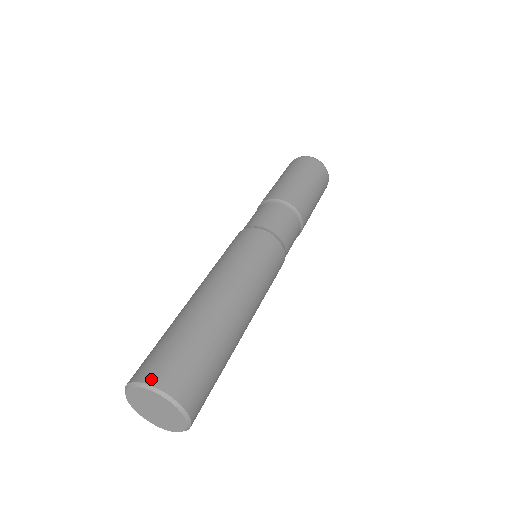
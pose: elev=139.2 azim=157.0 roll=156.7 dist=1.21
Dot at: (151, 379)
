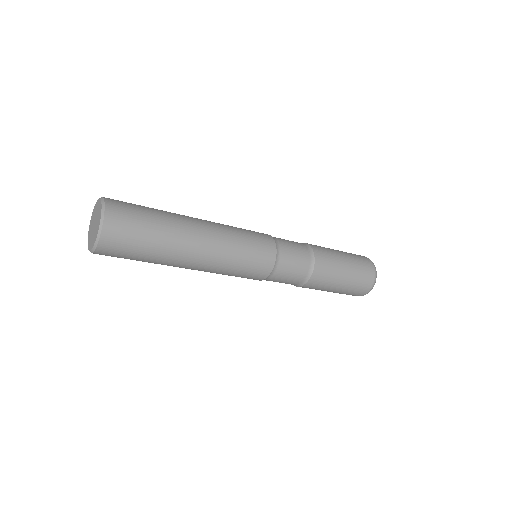
Dot at: occluded
